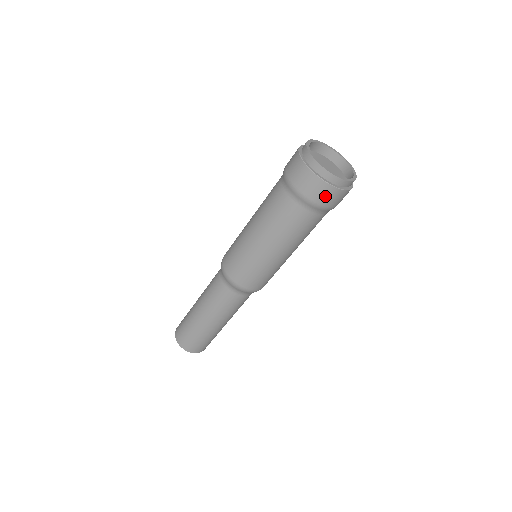
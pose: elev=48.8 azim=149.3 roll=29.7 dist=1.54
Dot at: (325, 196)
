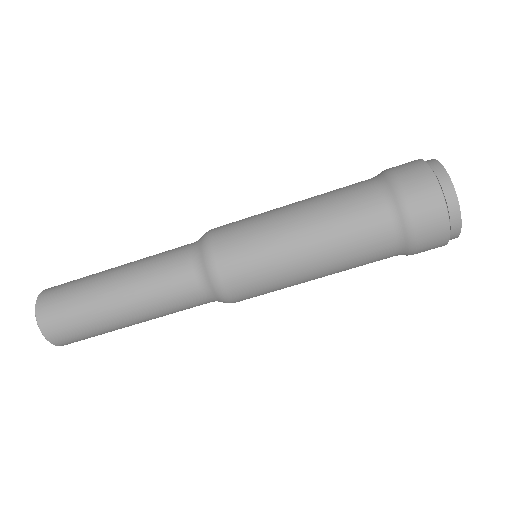
Dot at: (416, 181)
